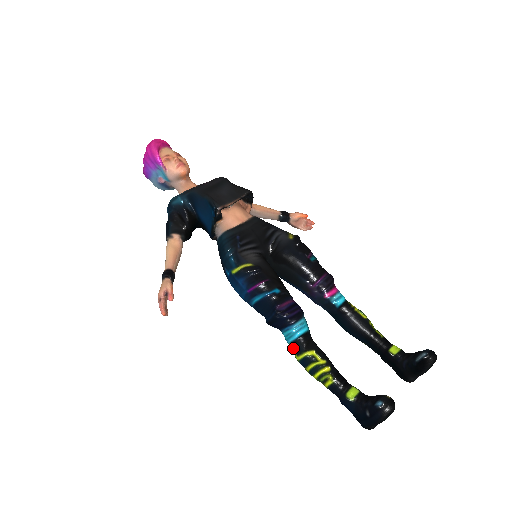
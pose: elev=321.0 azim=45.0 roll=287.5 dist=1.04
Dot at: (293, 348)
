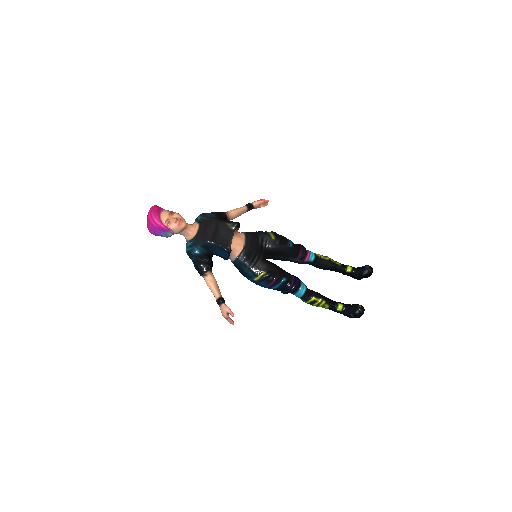
Dot at: (302, 299)
